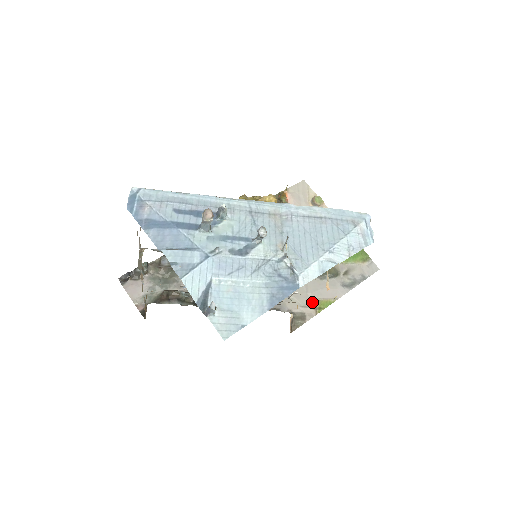
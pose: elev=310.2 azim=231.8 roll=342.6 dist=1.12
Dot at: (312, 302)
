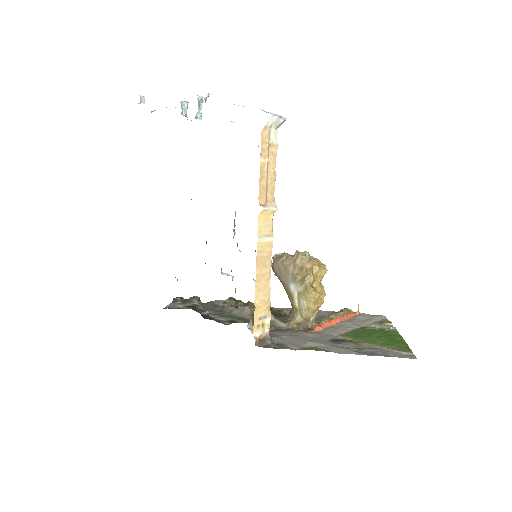
Dot at: (304, 345)
